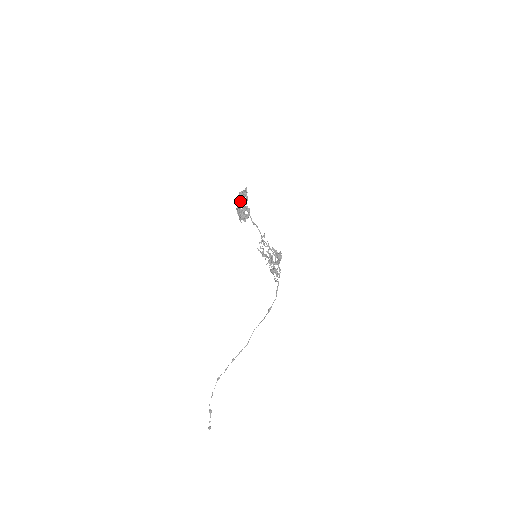
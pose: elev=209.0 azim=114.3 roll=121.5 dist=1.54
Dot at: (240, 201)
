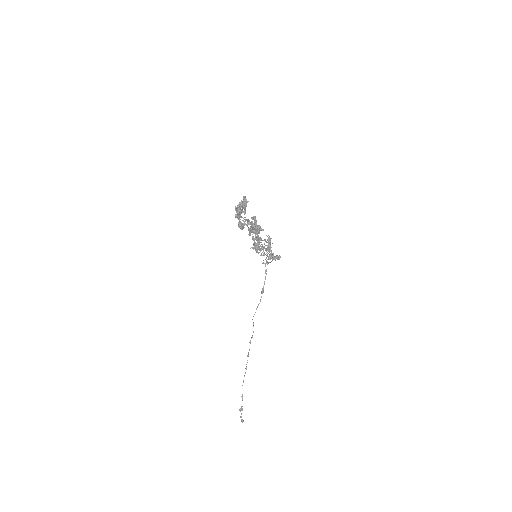
Dot at: (239, 214)
